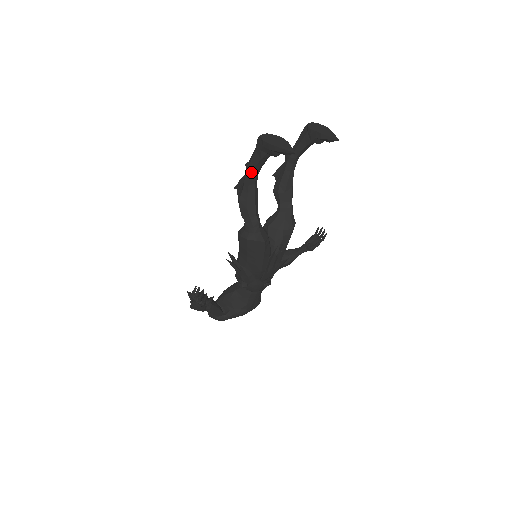
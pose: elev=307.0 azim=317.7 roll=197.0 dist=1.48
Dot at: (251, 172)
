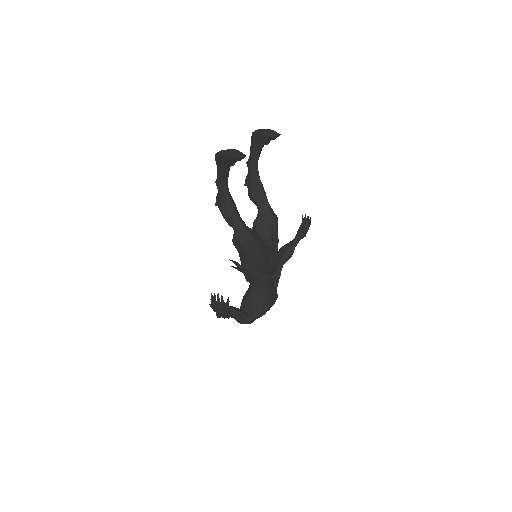
Dot at: (221, 186)
